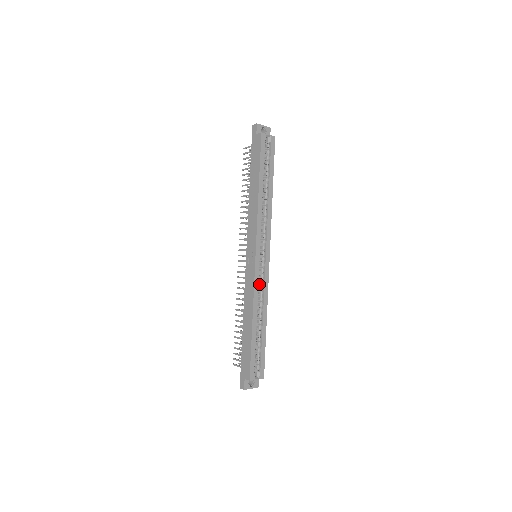
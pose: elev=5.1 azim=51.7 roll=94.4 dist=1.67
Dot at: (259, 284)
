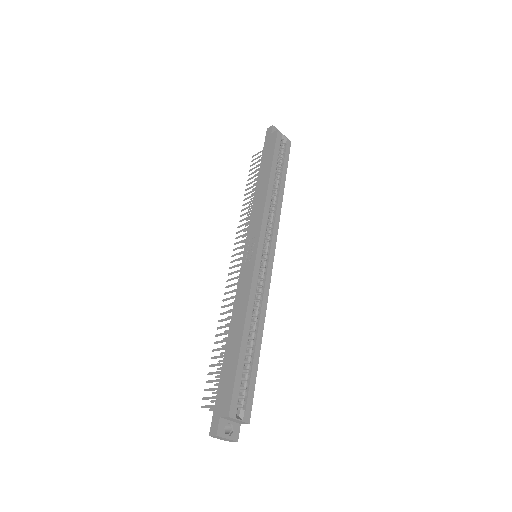
Dot at: occluded
